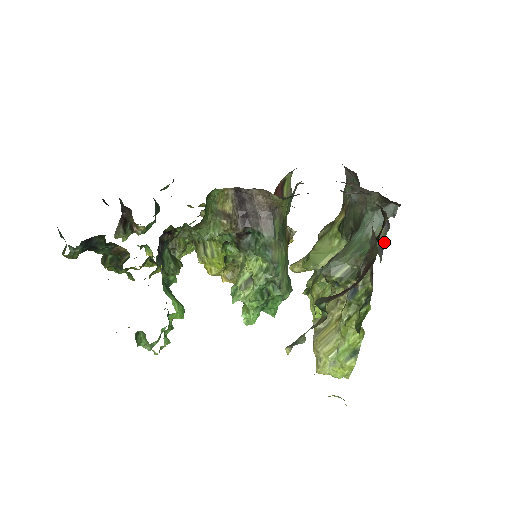
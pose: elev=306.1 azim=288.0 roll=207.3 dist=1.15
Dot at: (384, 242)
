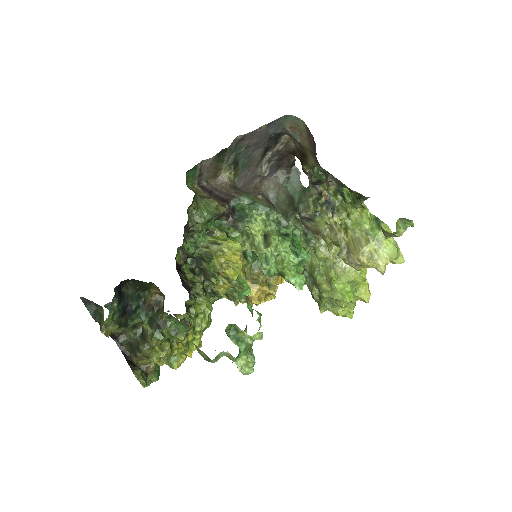
Dot at: occluded
